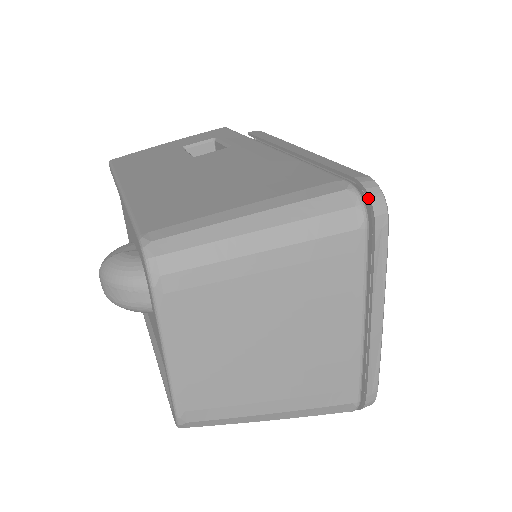
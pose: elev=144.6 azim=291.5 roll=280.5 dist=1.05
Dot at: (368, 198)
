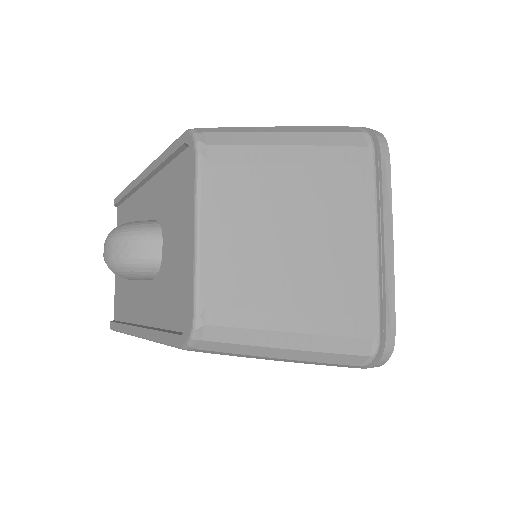
Dot at: (371, 132)
